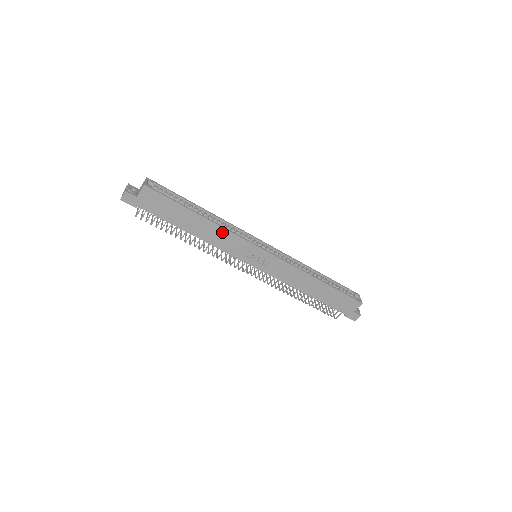
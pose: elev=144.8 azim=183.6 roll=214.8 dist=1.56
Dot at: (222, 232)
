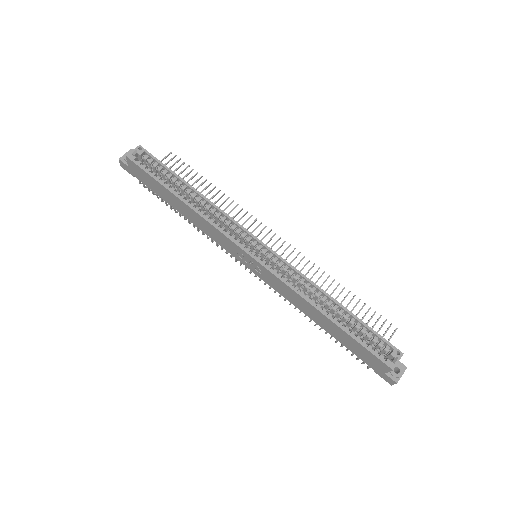
Dot at: (204, 221)
